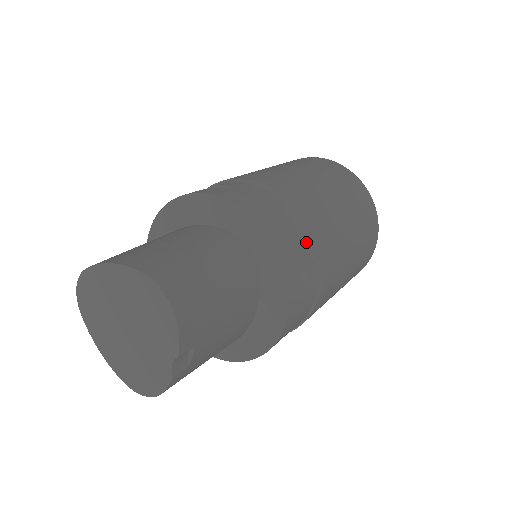
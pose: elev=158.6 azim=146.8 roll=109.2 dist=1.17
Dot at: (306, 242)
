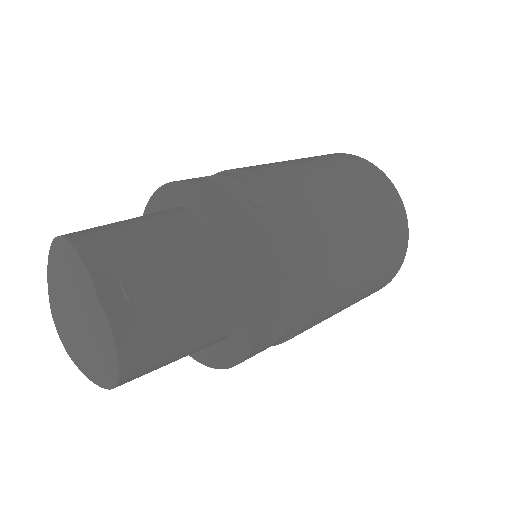
Dot at: (241, 178)
